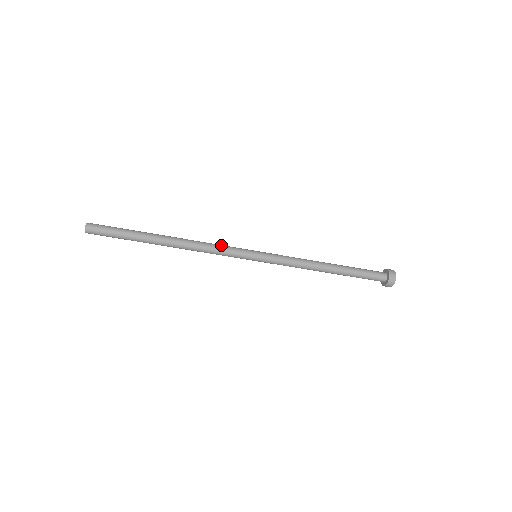
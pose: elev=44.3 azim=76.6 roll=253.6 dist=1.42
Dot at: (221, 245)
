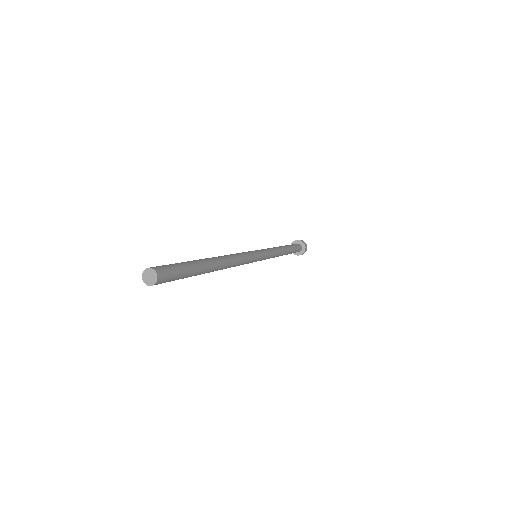
Dot at: (245, 263)
